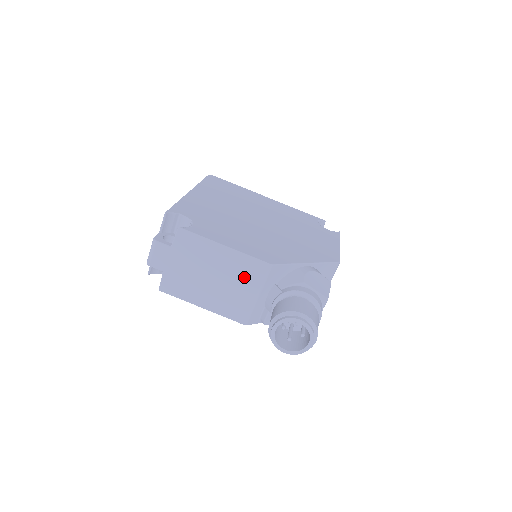
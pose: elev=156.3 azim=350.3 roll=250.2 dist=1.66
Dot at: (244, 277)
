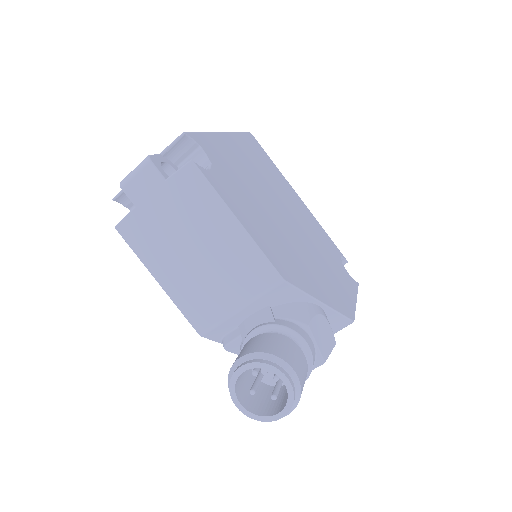
Dot at: (238, 275)
